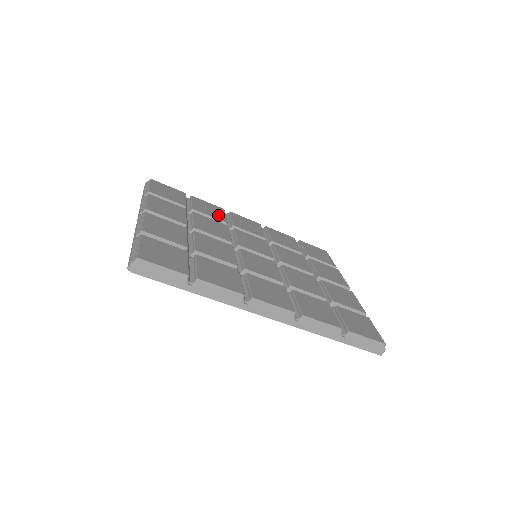
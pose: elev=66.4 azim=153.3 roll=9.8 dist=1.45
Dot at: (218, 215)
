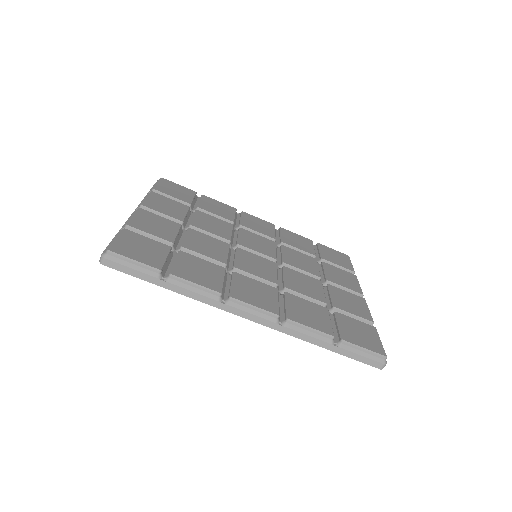
Dot at: (226, 214)
